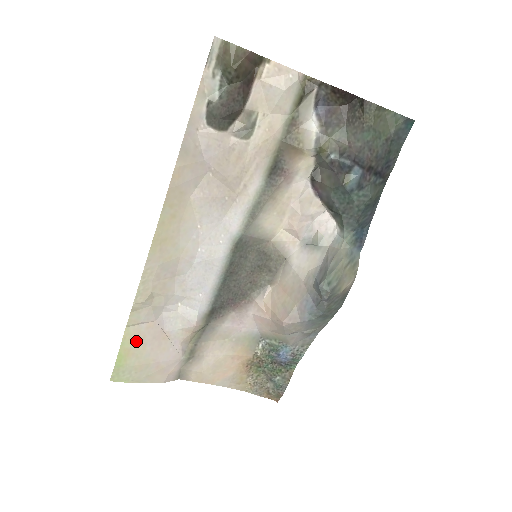
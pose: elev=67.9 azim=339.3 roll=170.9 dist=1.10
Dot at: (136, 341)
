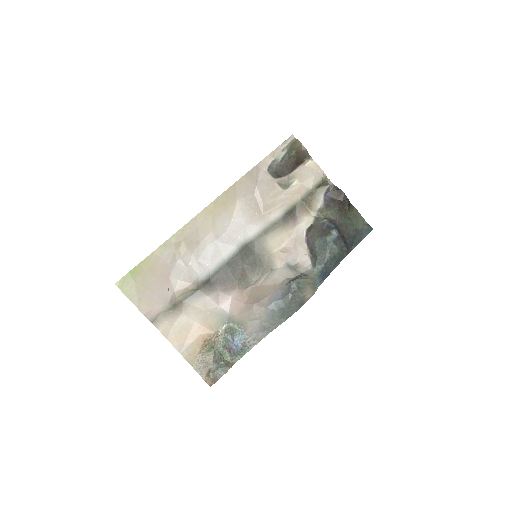
Dot at: (150, 268)
